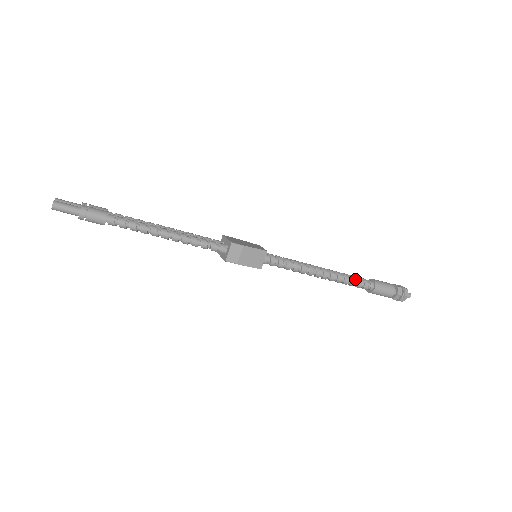
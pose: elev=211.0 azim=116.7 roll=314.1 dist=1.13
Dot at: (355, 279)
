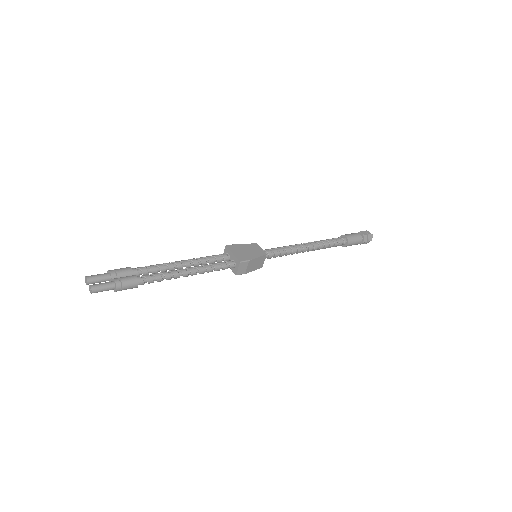
Dot at: (332, 242)
